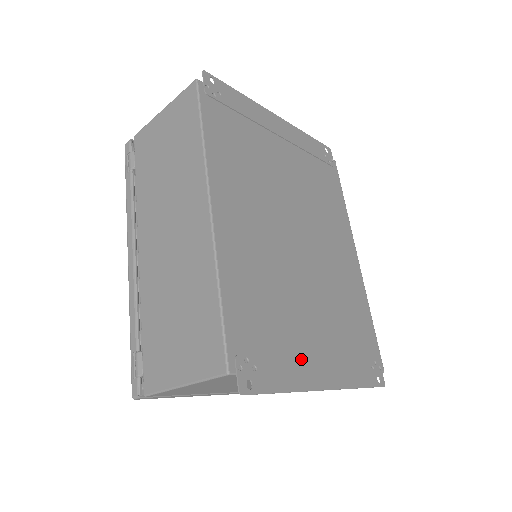
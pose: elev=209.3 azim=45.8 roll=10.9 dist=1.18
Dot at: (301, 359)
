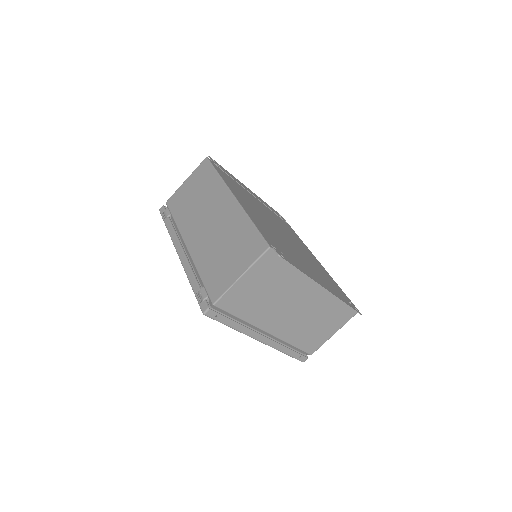
Dot at: (305, 269)
